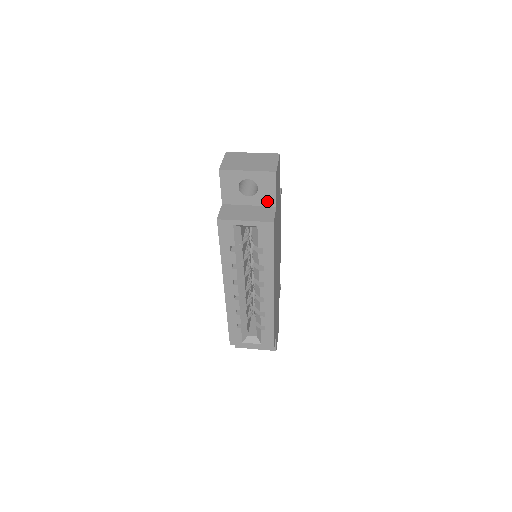
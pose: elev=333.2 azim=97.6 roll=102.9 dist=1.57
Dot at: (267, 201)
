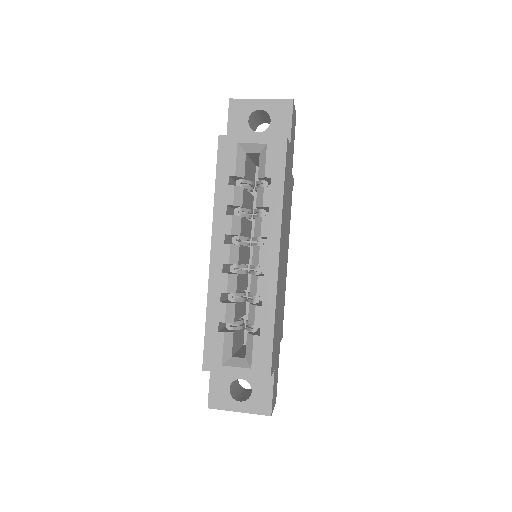
Dot at: occluded
